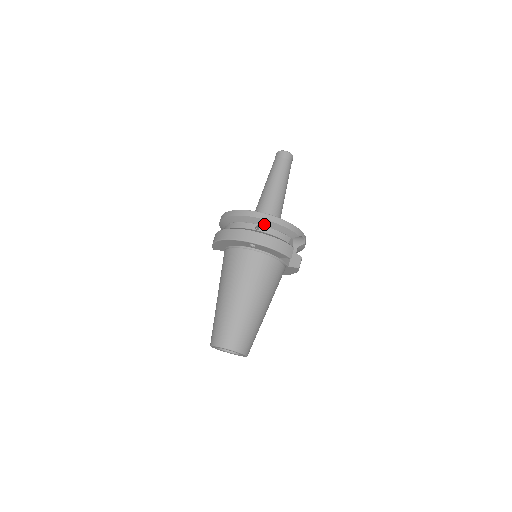
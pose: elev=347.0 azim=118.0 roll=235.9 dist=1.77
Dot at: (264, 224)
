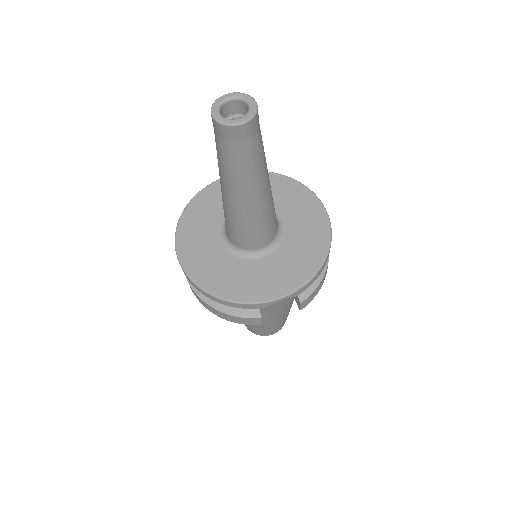
Dot at: occluded
